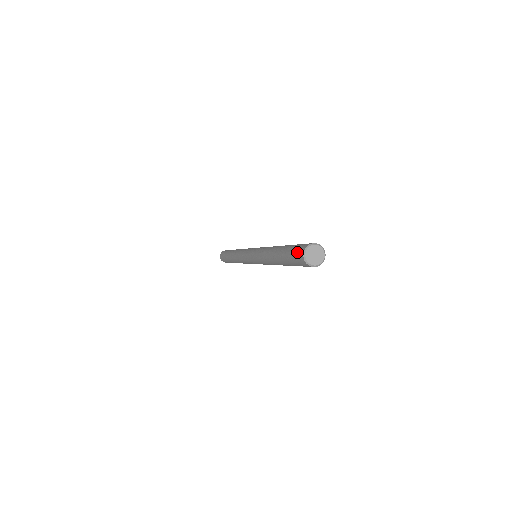
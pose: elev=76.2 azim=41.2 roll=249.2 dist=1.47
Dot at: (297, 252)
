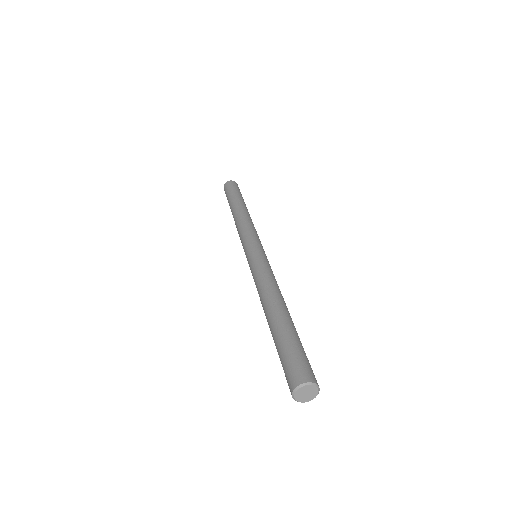
Dot at: (296, 368)
